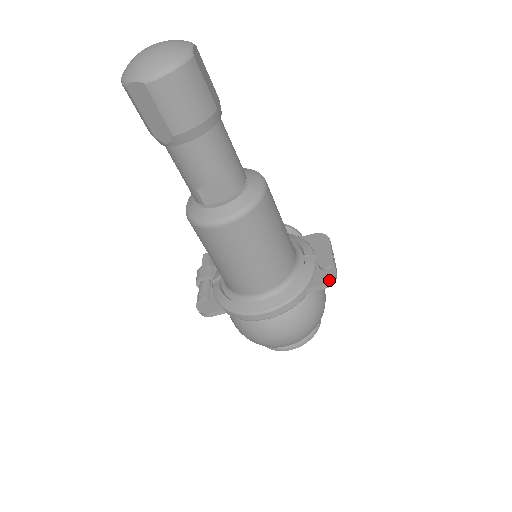
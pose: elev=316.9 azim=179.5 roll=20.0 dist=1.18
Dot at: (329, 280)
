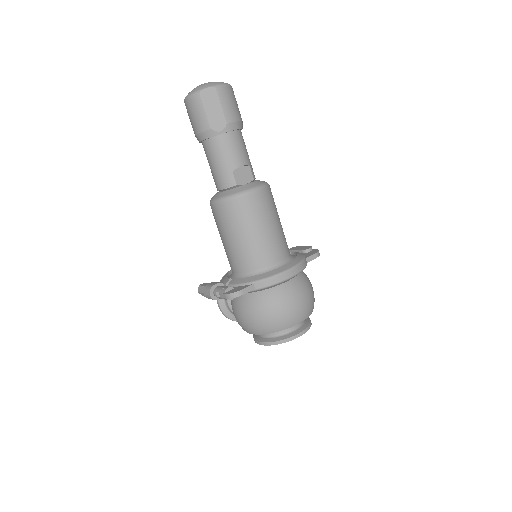
Dot at: (317, 251)
